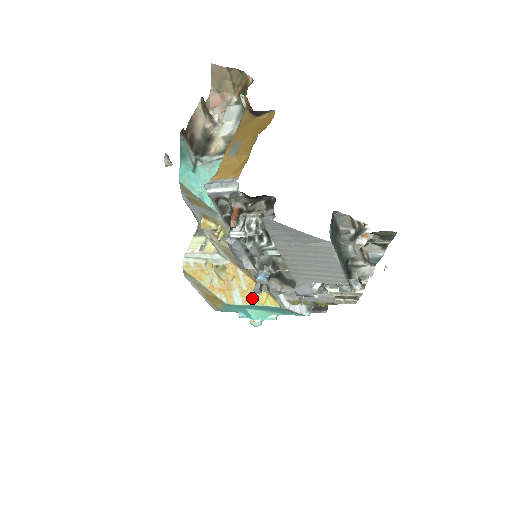
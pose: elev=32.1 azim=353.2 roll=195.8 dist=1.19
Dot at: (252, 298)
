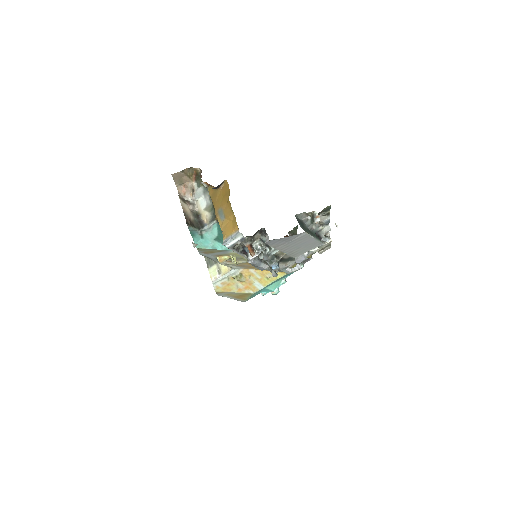
Dot at: (267, 280)
